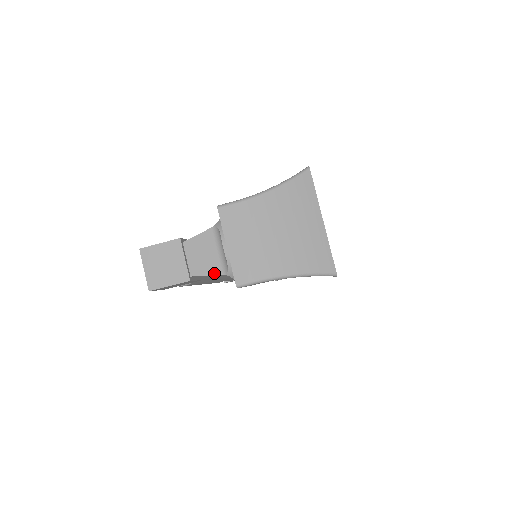
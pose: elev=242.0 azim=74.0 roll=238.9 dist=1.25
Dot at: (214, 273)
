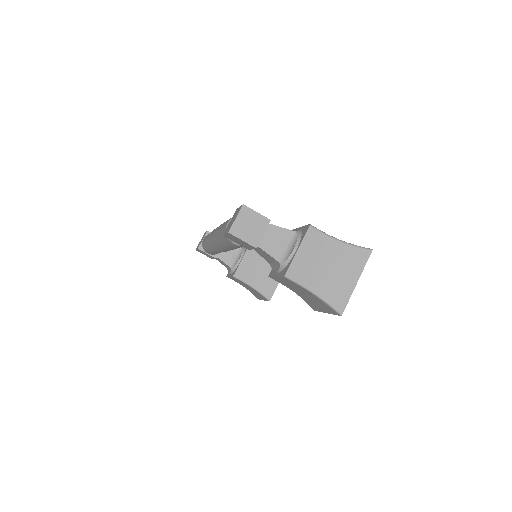
Dot at: (273, 256)
